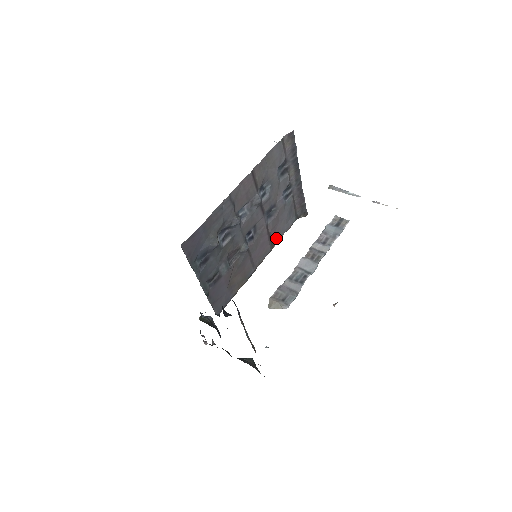
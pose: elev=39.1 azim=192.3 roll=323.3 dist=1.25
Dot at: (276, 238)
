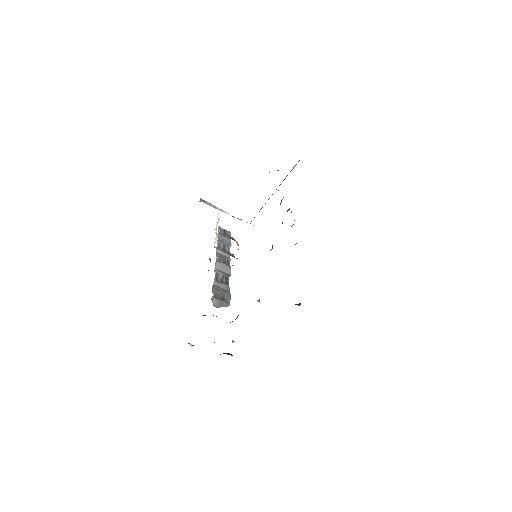
Dot at: occluded
